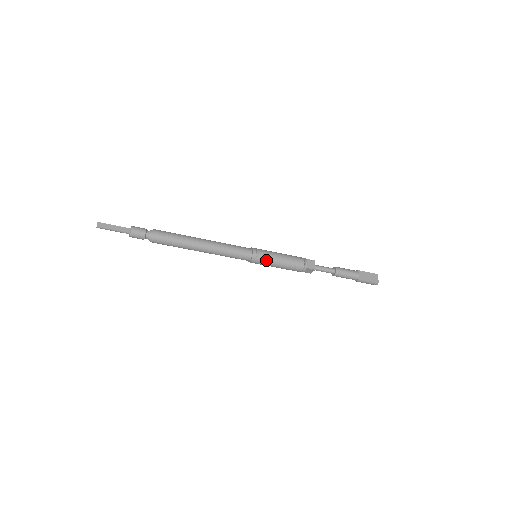
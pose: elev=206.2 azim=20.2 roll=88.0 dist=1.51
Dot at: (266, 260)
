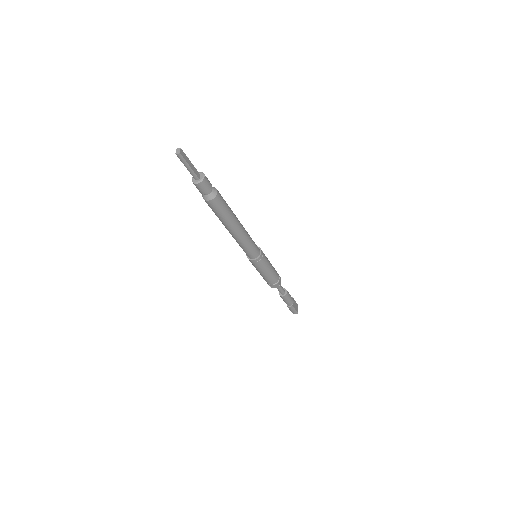
Dot at: (264, 264)
